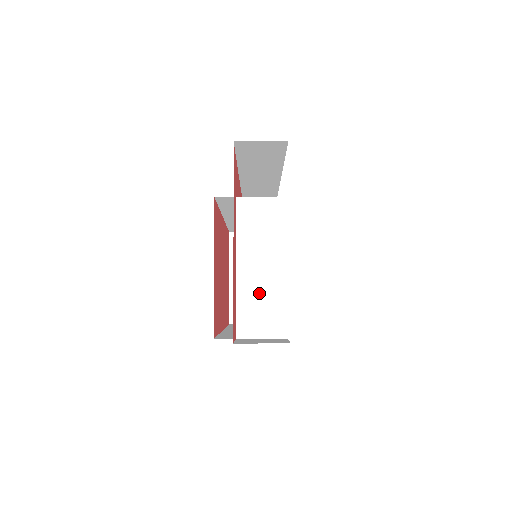
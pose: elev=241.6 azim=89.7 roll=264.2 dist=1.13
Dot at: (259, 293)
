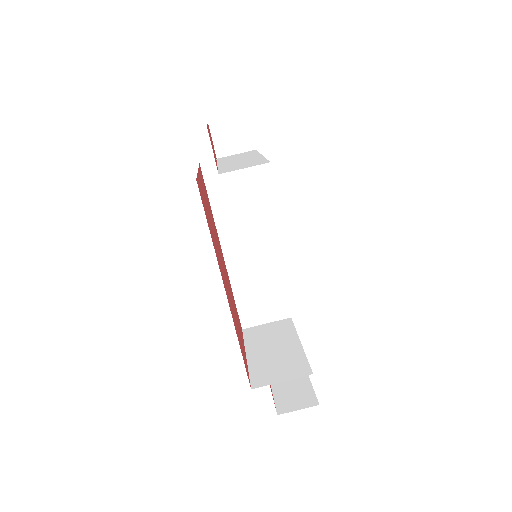
Dot at: (239, 163)
